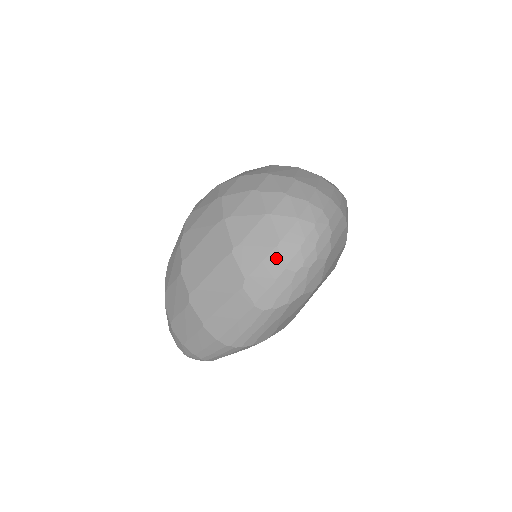
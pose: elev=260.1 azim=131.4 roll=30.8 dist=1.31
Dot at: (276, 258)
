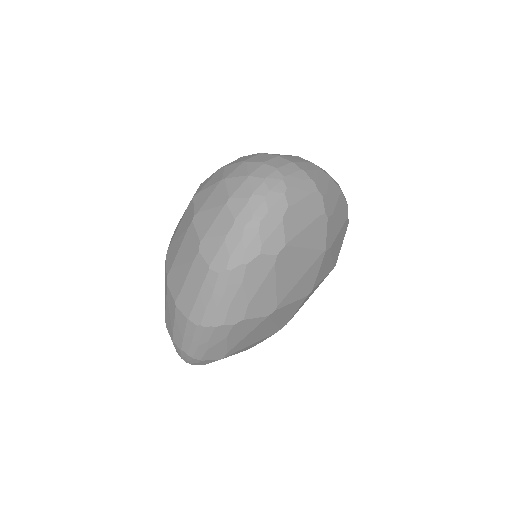
Dot at: (226, 215)
